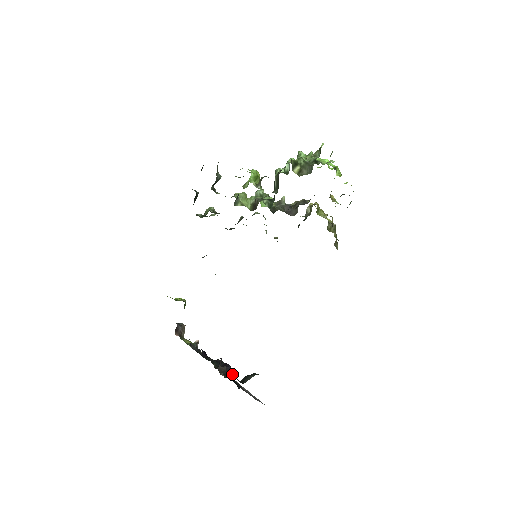
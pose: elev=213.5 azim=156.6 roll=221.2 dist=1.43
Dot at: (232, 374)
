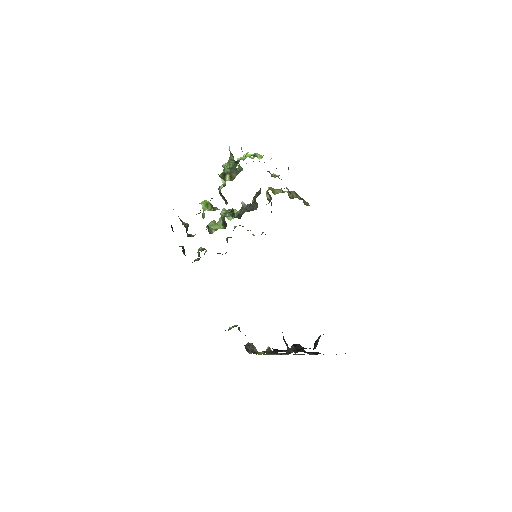
Dot at: occluded
